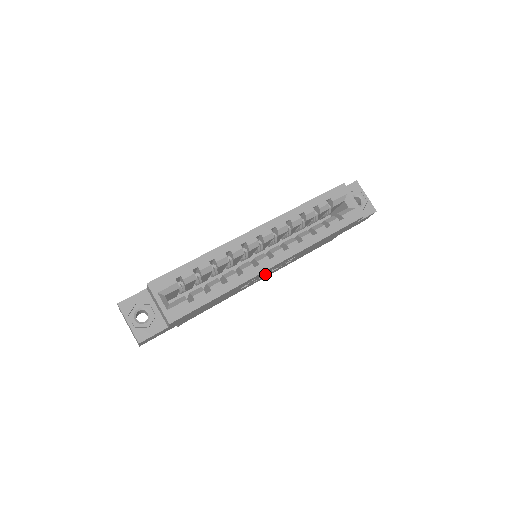
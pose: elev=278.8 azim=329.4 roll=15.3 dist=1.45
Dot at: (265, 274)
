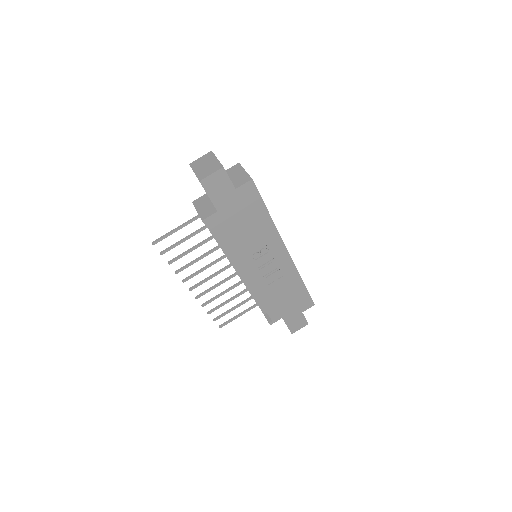
Dot at: (261, 266)
